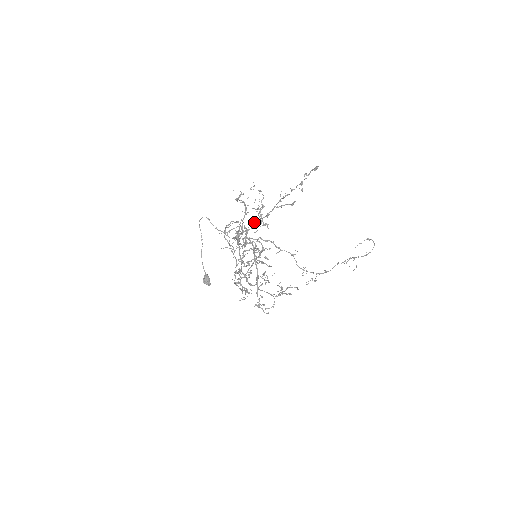
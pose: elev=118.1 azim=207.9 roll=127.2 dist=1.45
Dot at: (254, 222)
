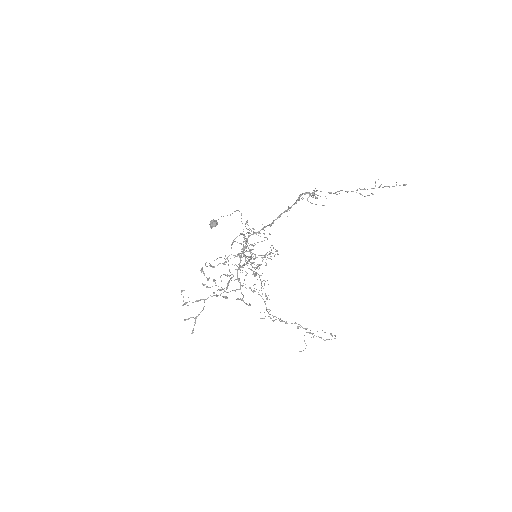
Dot at: occluded
